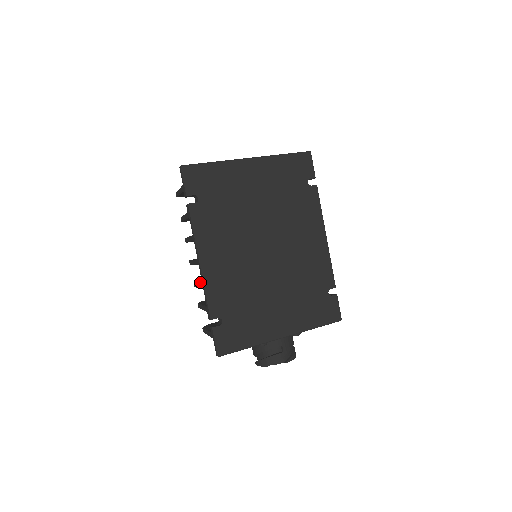
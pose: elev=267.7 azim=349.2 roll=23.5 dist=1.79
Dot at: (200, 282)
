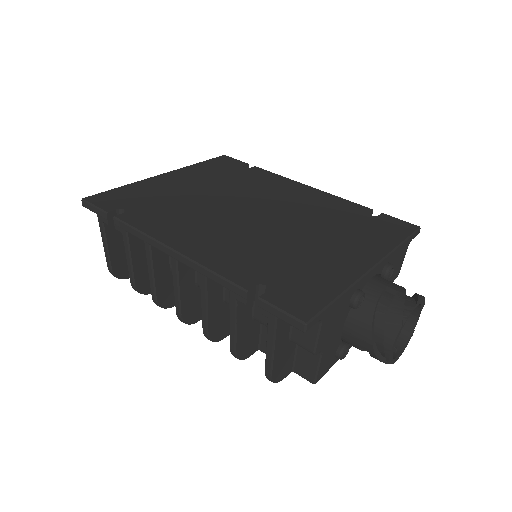
Dot at: occluded
